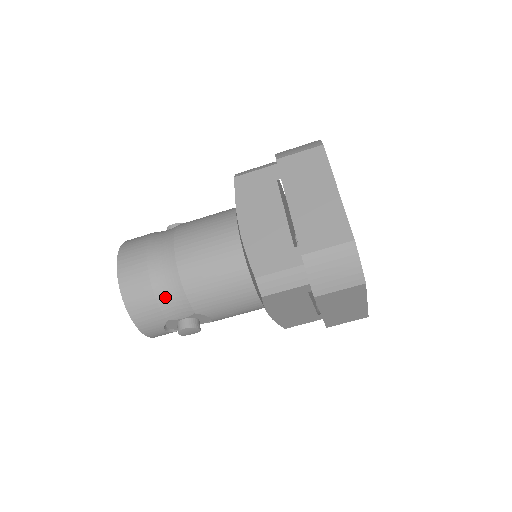
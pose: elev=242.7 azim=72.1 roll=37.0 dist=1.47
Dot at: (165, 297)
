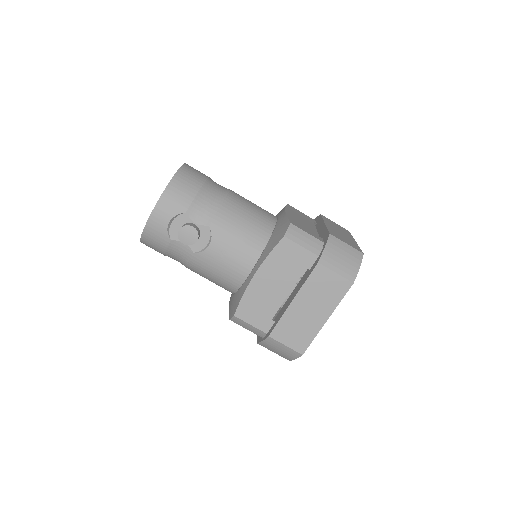
Dot at: (204, 197)
